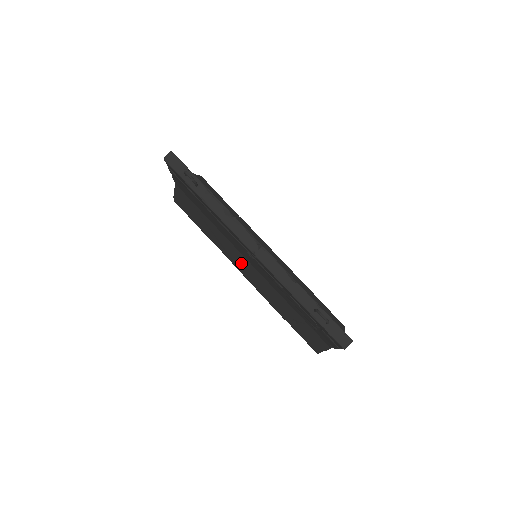
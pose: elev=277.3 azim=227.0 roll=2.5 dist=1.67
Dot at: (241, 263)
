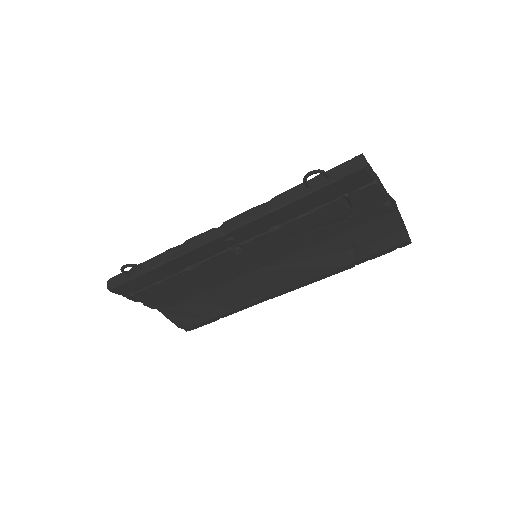
Dot at: (264, 283)
